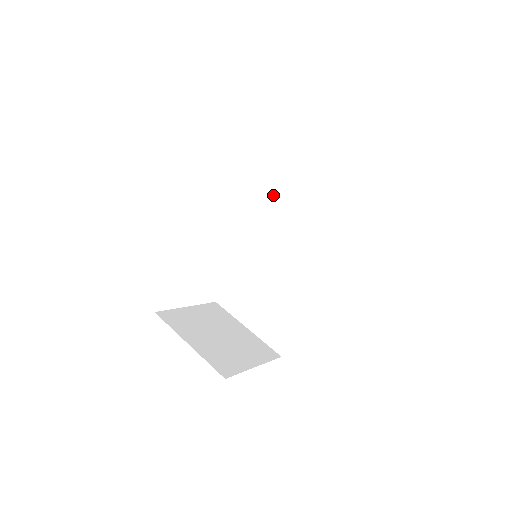
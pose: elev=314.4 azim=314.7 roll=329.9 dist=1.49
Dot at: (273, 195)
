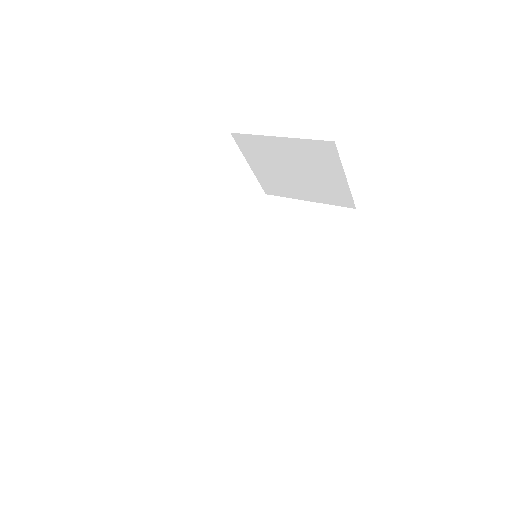
Dot at: (259, 228)
